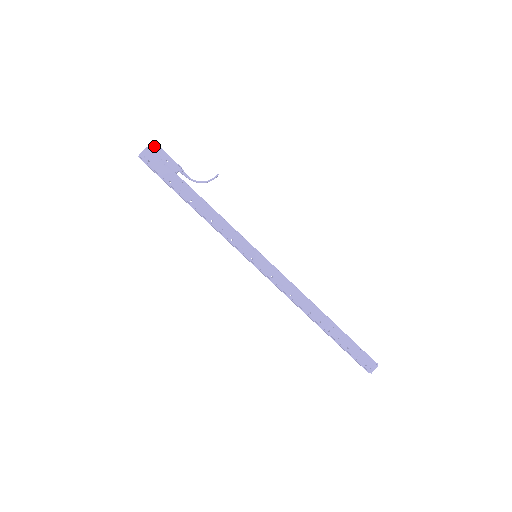
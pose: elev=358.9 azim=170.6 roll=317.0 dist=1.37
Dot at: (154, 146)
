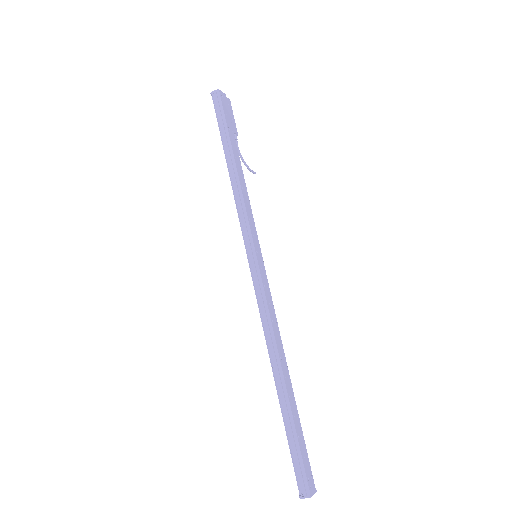
Dot at: (229, 102)
